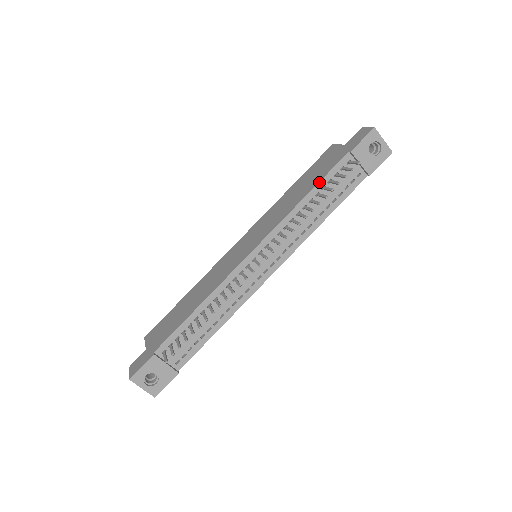
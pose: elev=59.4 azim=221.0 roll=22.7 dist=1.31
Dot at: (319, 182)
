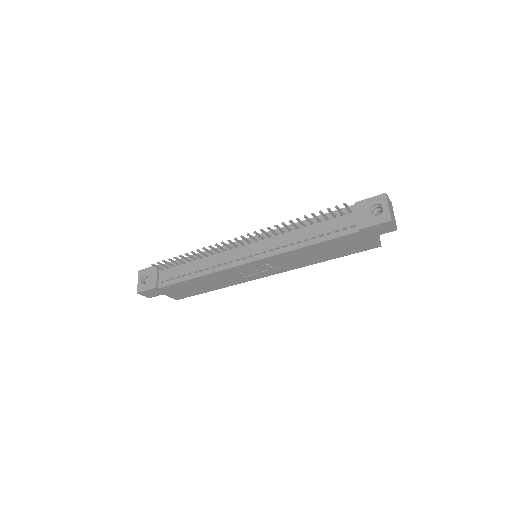
Dot at: (319, 215)
